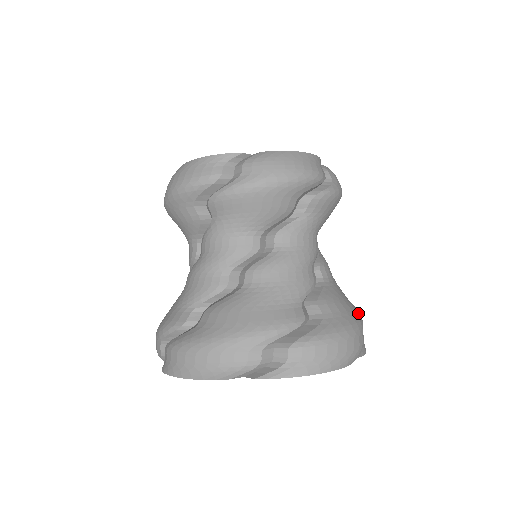
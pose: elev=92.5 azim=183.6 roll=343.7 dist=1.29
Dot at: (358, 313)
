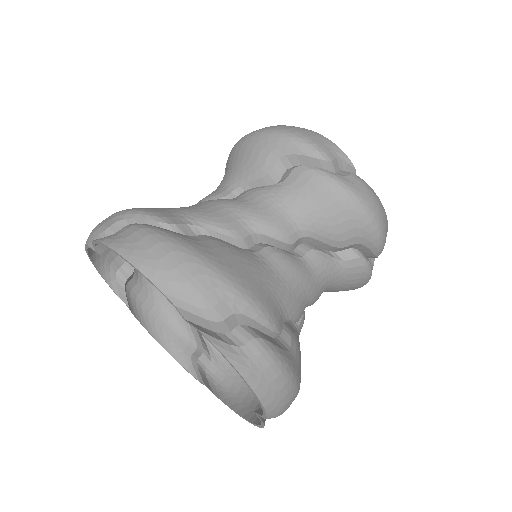
Dot at: occluded
